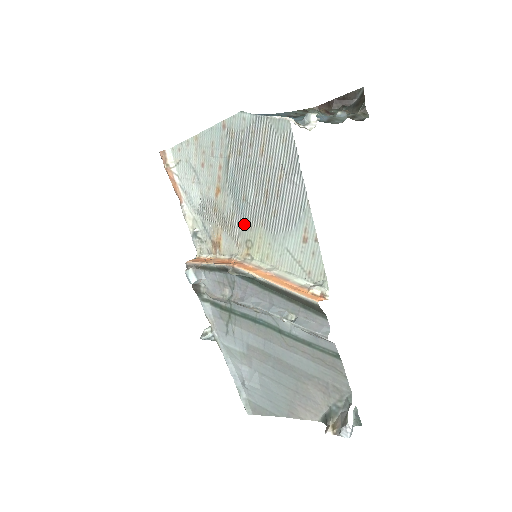
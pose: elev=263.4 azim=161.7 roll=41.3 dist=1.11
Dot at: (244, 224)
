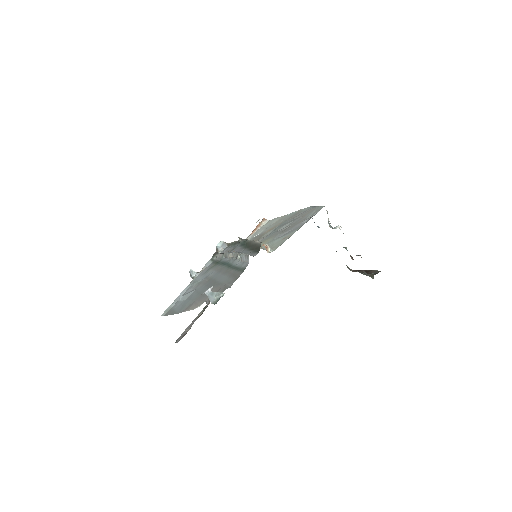
Dot at: (266, 238)
